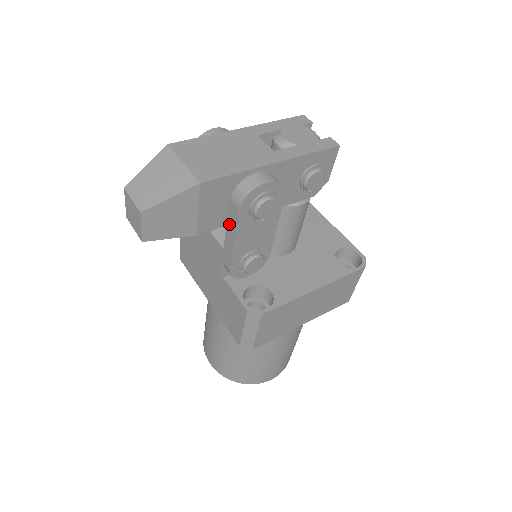
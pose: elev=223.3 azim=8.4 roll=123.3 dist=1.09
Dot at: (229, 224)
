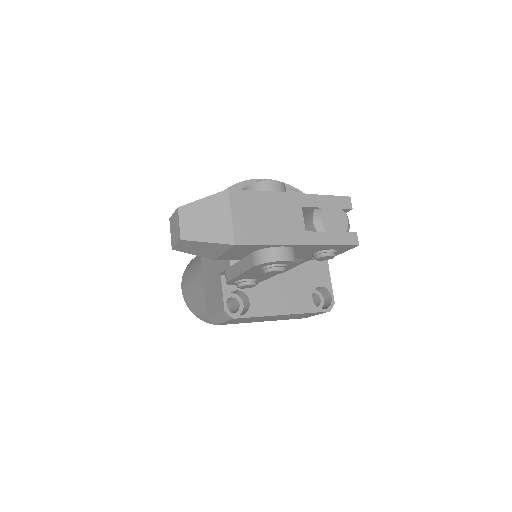
Dot at: (243, 262)
